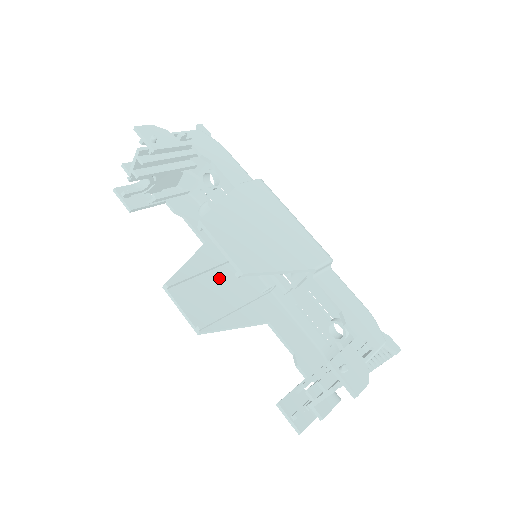
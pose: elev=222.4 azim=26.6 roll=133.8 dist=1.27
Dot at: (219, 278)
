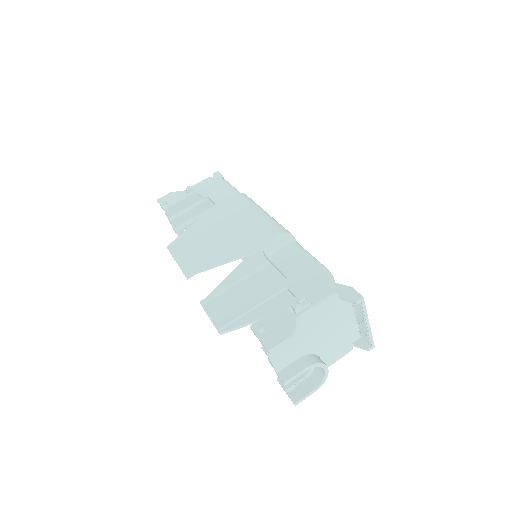
Dot at: (248, 285)
